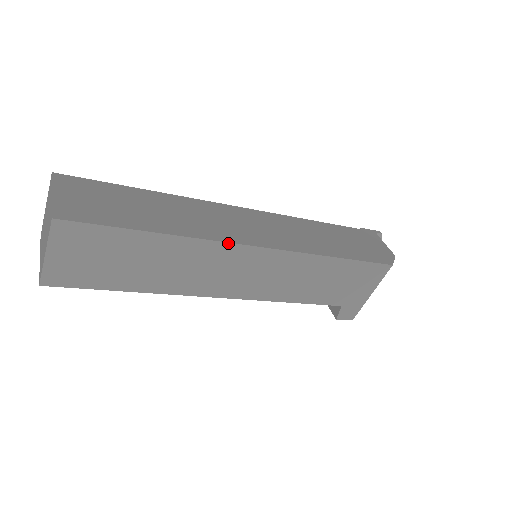
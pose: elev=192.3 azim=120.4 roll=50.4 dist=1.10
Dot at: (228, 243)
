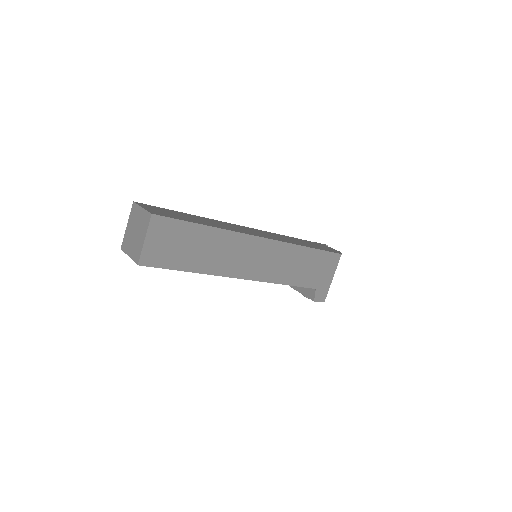
Dot at: (245, 234)
